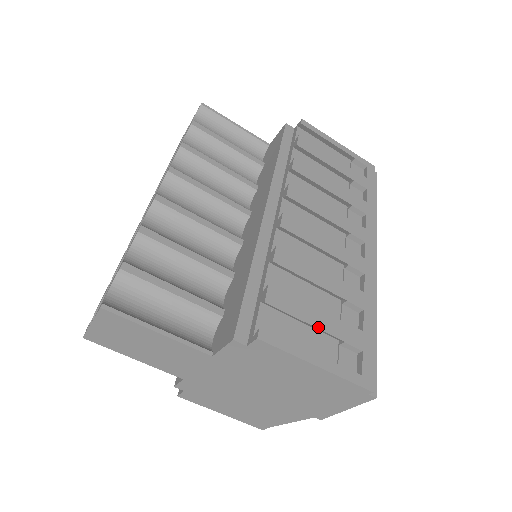
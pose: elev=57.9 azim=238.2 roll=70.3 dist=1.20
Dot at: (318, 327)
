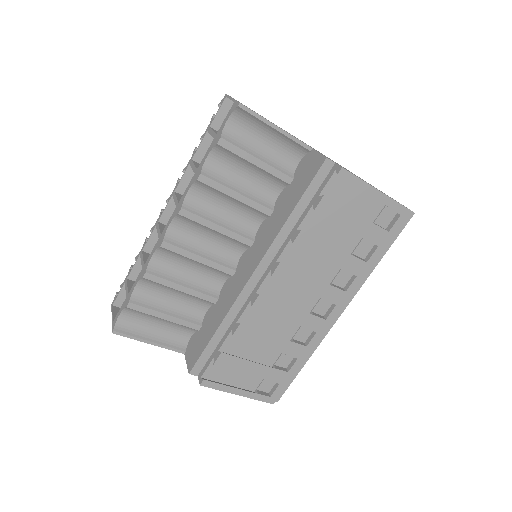
Dot at: (250, 374)
